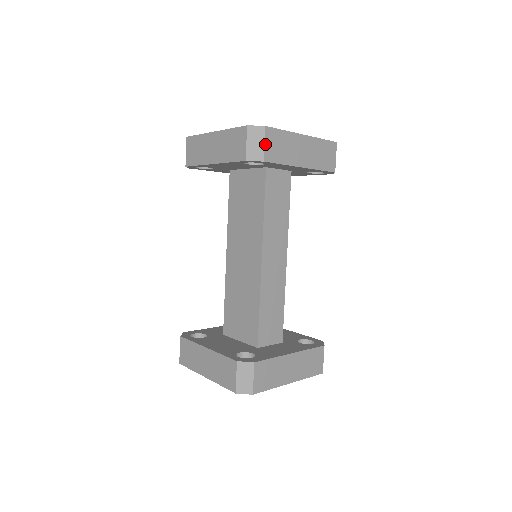
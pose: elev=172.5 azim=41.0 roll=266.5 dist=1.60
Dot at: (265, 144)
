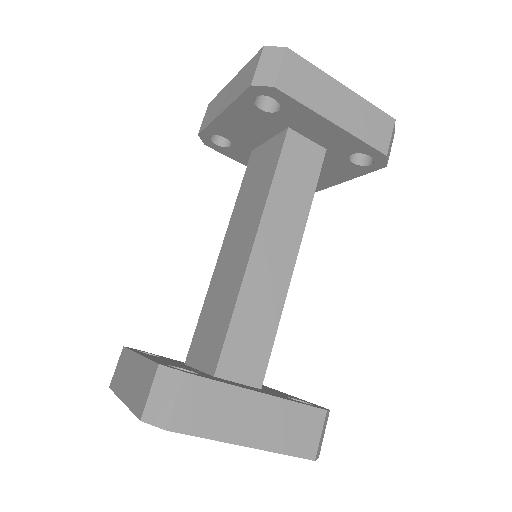
Dot at: (281, 68)
